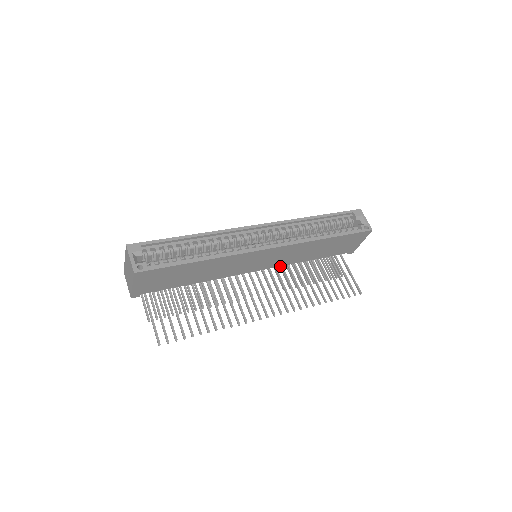
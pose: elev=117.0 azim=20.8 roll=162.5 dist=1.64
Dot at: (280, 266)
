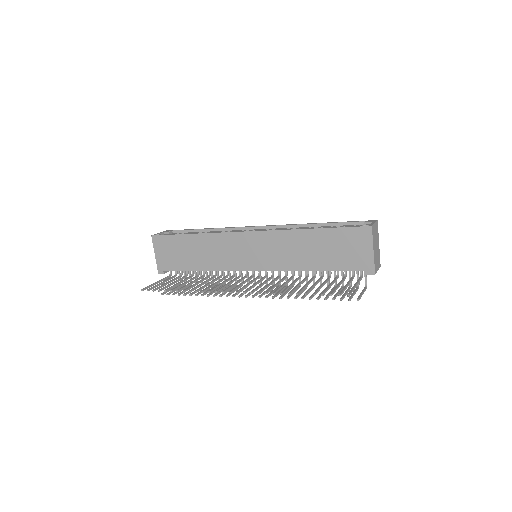
Dot at: occluded
